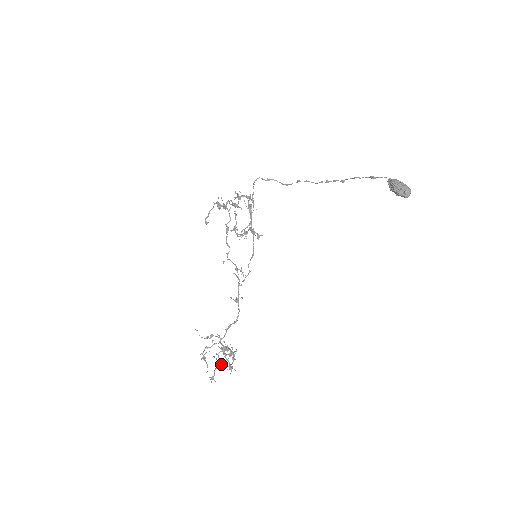
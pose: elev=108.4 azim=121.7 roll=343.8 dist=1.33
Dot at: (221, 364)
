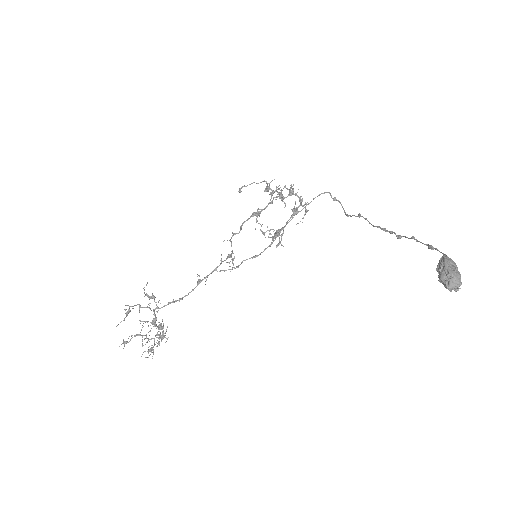
Dot at: (141, 335)
